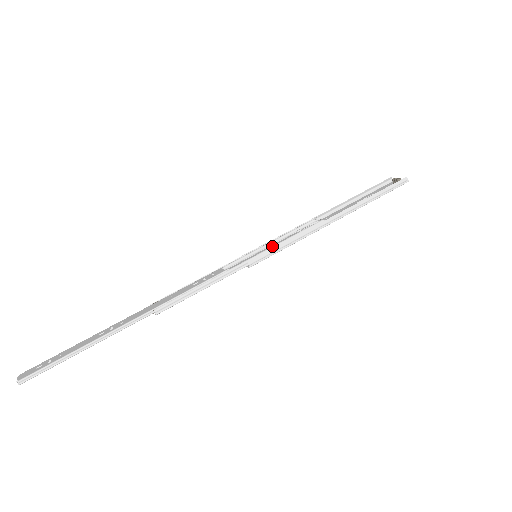
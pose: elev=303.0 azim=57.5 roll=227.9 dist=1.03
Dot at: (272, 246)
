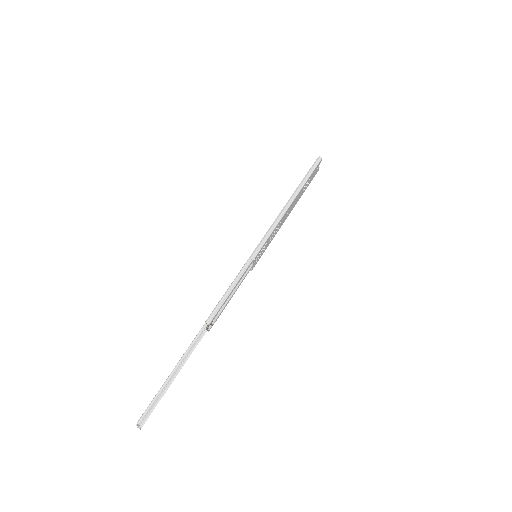
Dot at: (260, 241)
